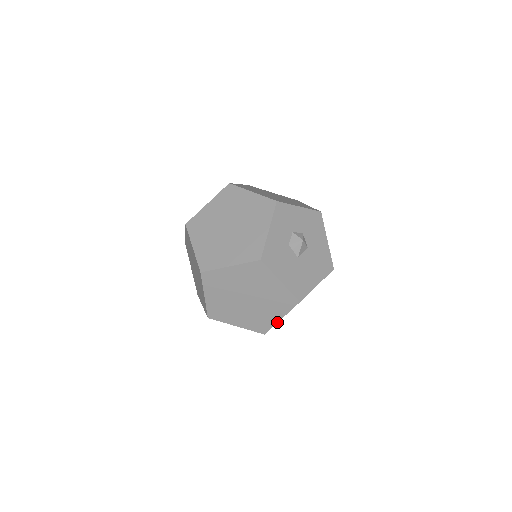
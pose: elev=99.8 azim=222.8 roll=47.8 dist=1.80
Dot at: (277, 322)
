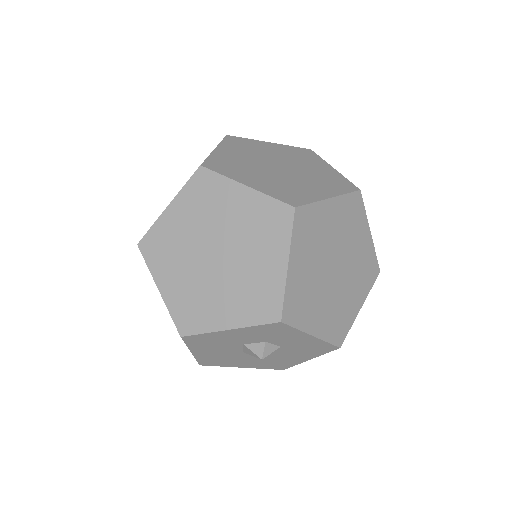
Dot at: occluded
